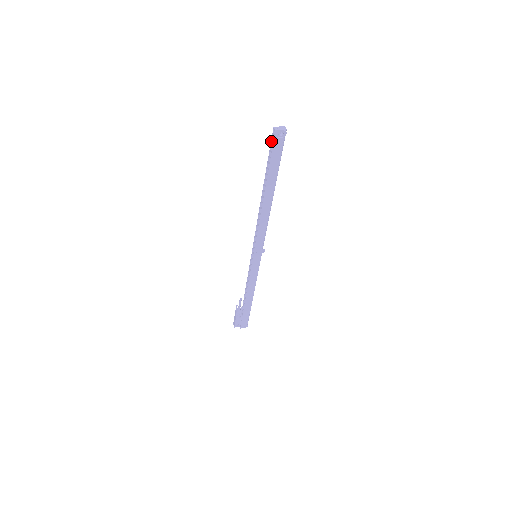
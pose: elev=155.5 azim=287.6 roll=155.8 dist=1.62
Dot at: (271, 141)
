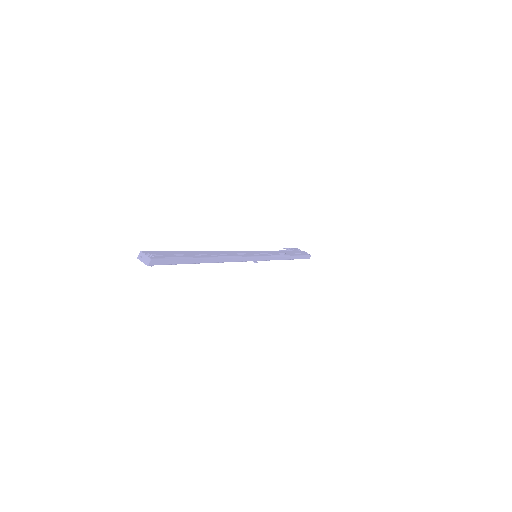
Dot at: (154, 251)
